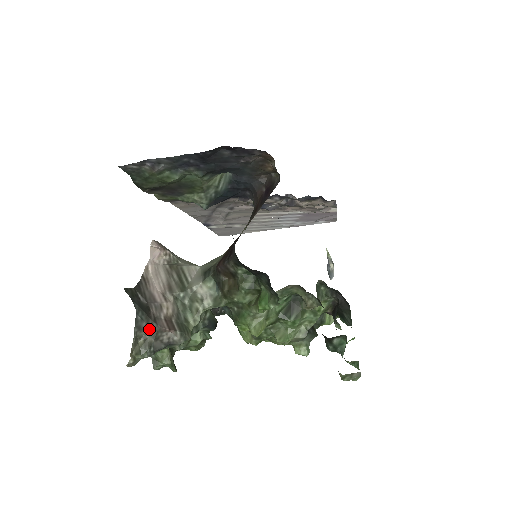
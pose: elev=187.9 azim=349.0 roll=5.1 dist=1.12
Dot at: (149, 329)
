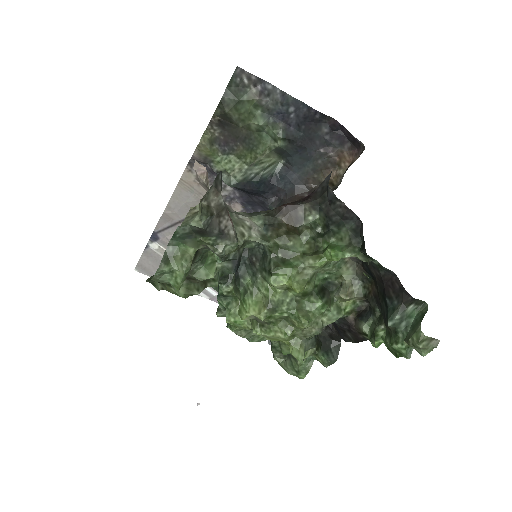
Dot at: (219, 198)
